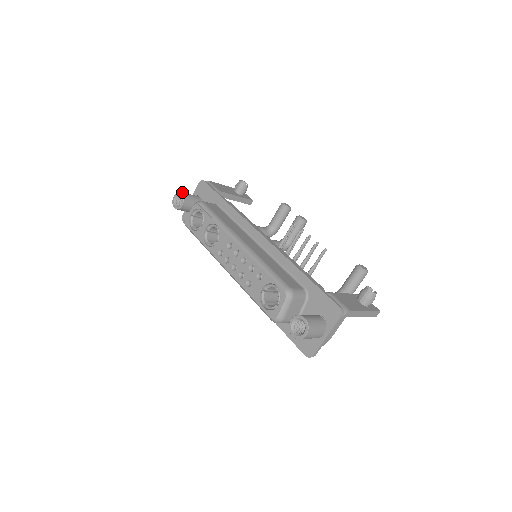
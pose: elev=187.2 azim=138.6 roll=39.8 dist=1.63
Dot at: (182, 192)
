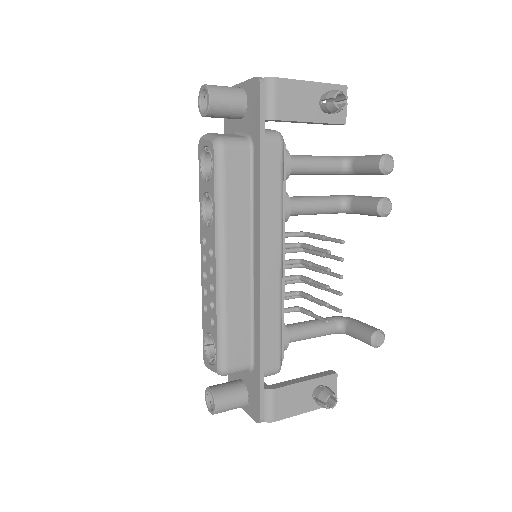
Dot at: (211, 96)
